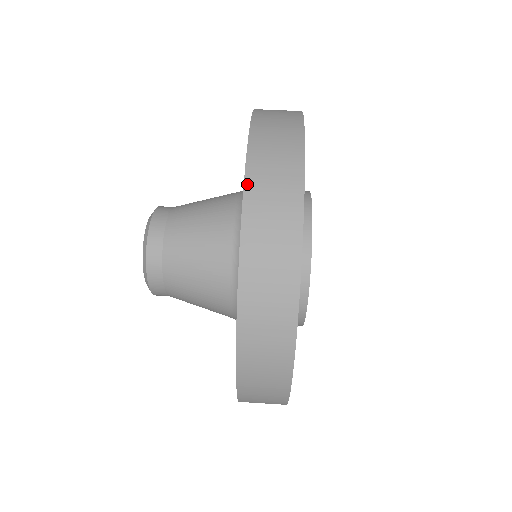
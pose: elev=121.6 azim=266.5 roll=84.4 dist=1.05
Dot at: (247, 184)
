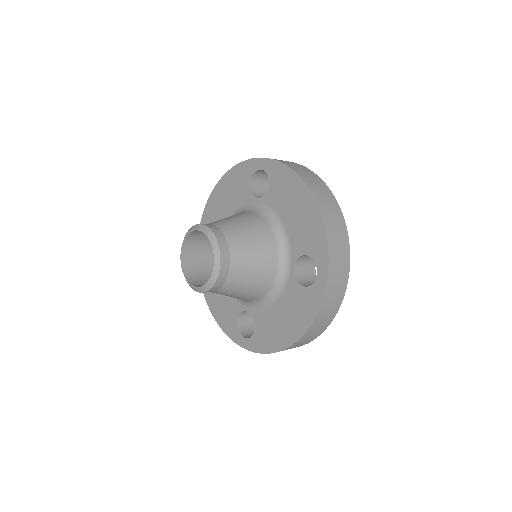
Dot at: (269, 158)
